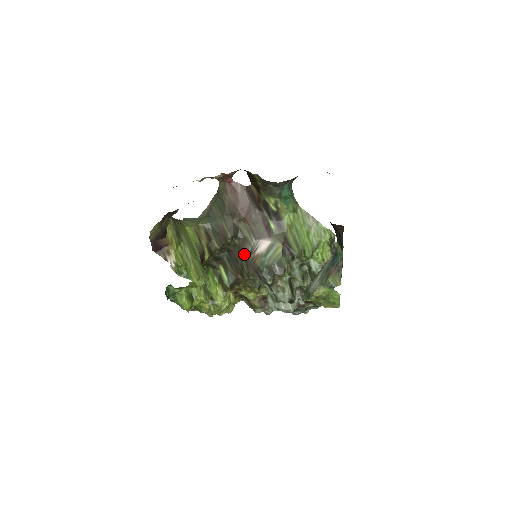
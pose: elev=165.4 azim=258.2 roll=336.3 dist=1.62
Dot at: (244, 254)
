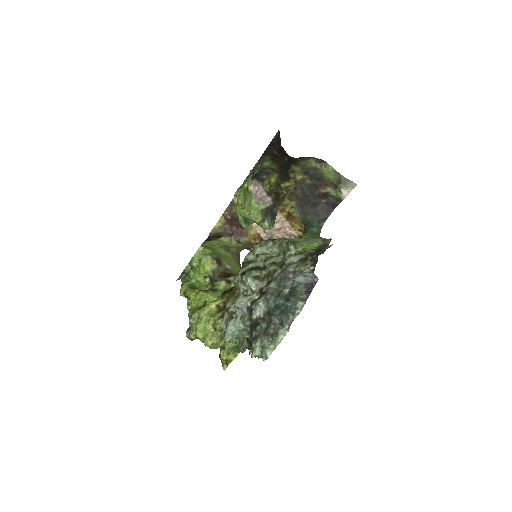
Dot at: occluded
